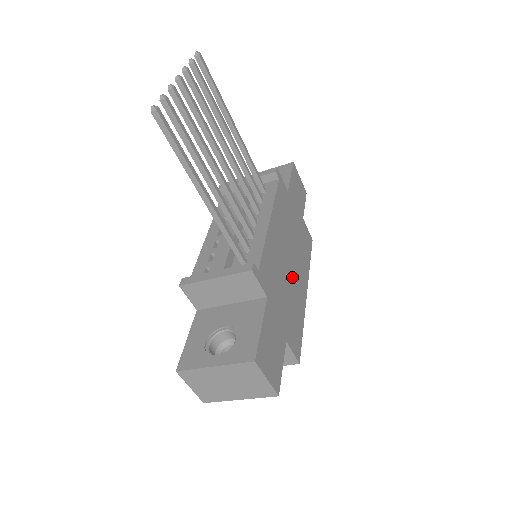
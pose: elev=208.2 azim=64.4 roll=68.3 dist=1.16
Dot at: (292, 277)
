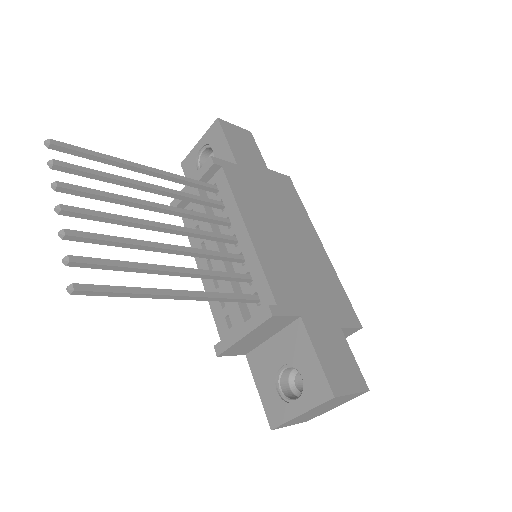
Dot at: (302, 253)
